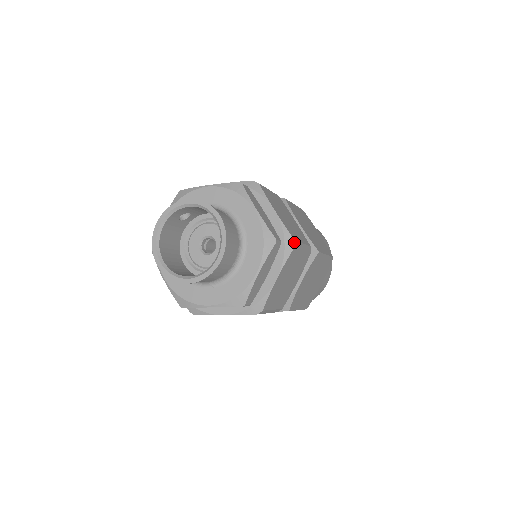
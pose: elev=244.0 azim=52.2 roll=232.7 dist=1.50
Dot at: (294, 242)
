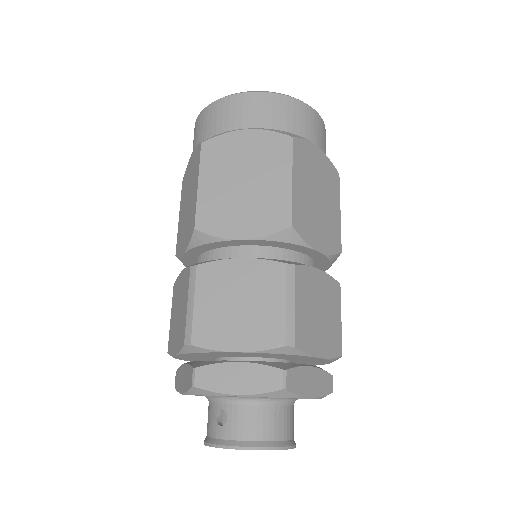
Dot at: occluded
